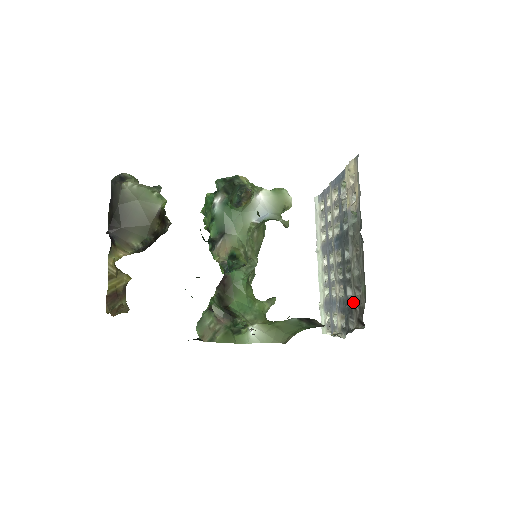
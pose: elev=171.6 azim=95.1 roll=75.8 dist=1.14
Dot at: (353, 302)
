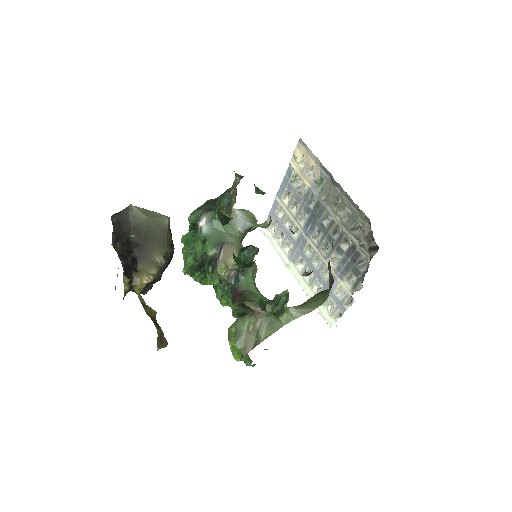
Dot at: (356, 244)
